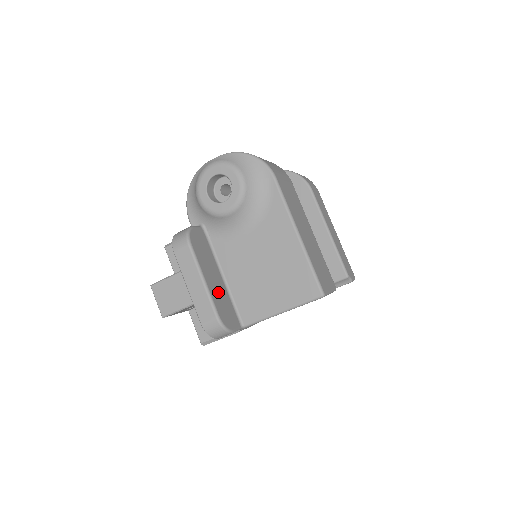
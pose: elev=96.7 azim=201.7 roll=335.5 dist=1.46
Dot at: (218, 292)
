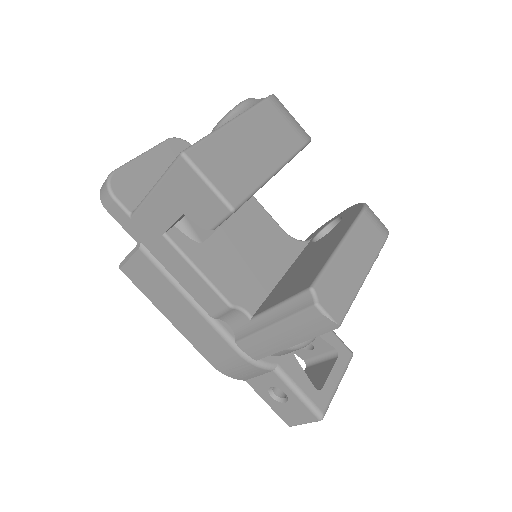
Dot at: (146, 174)
